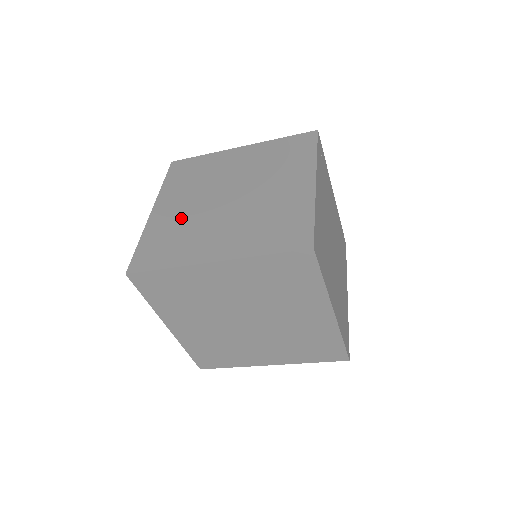
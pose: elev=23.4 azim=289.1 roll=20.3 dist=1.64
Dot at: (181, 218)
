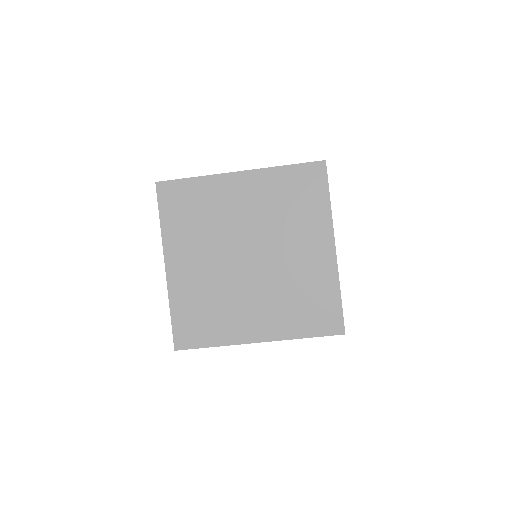
Dot at: occluded
